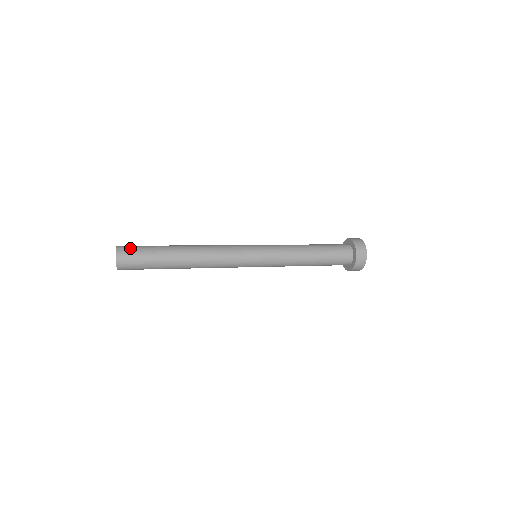
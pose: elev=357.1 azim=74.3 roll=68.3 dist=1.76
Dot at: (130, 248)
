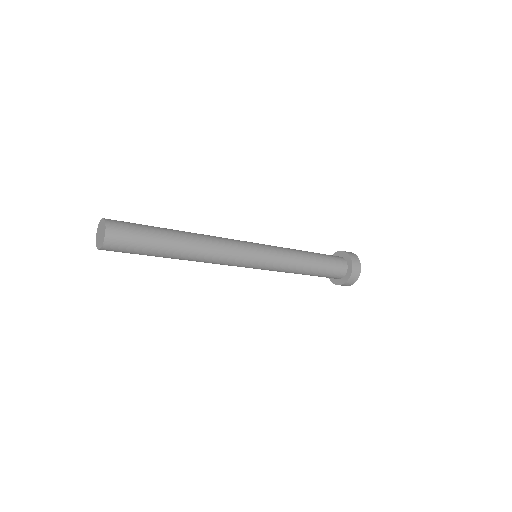
Dot at: (119, 221)
